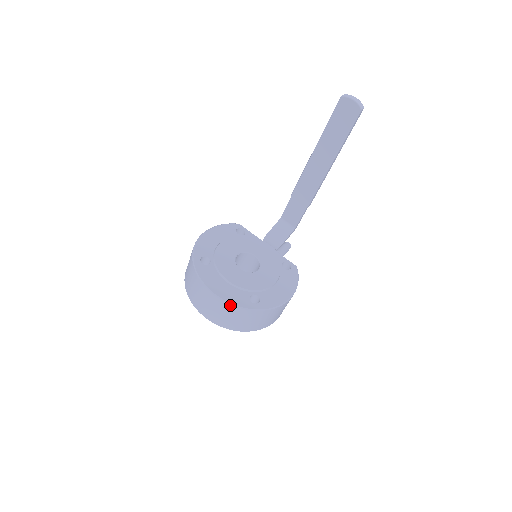
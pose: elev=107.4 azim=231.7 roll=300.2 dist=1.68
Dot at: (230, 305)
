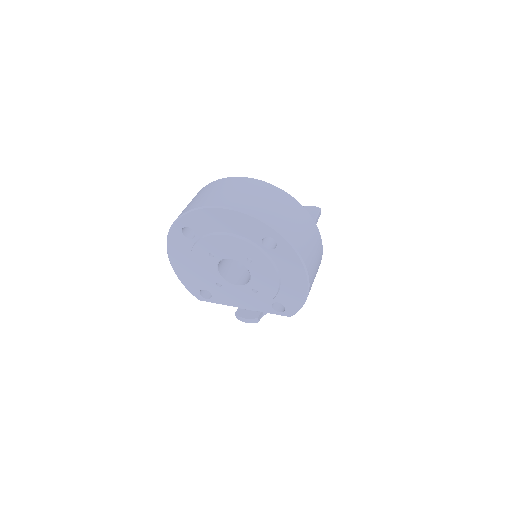
Dot at: (266, 183)
